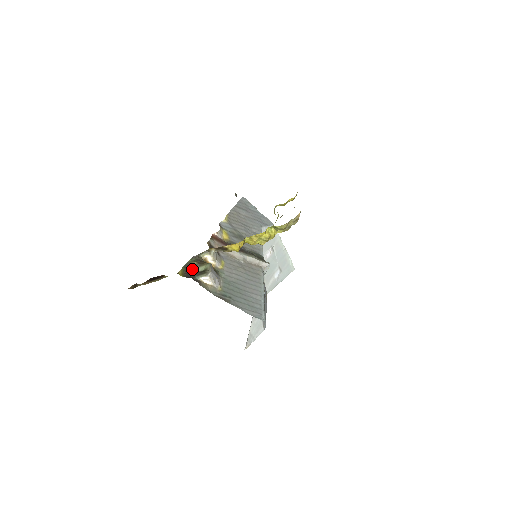
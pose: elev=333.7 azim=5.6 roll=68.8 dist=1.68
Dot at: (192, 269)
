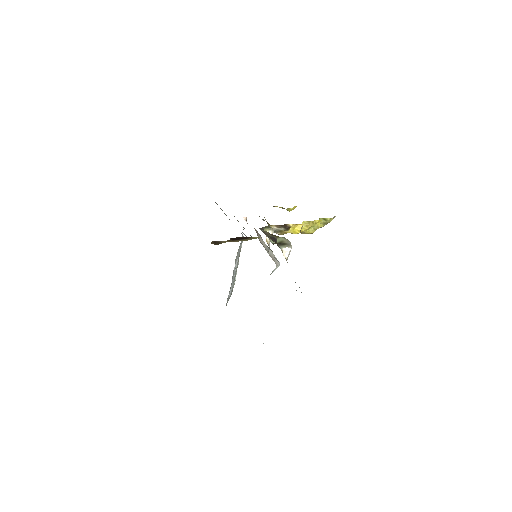
Dot at: (274, 237)
